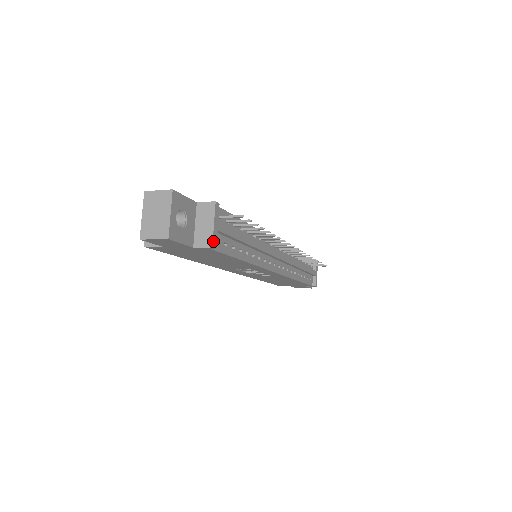
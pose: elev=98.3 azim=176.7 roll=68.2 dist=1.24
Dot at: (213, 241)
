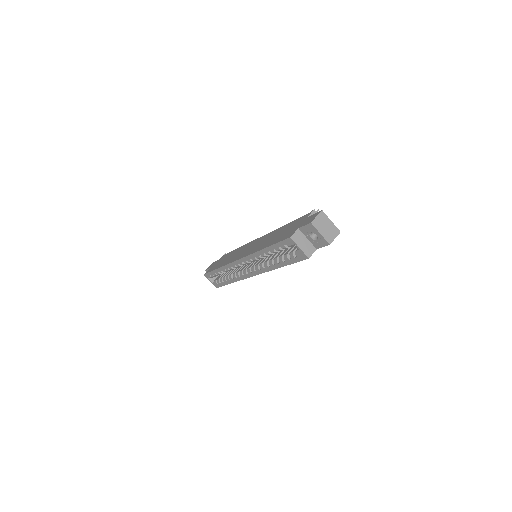
Dot at: occluded
